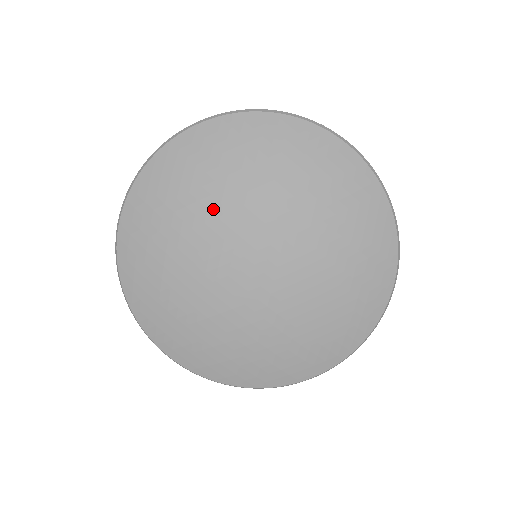
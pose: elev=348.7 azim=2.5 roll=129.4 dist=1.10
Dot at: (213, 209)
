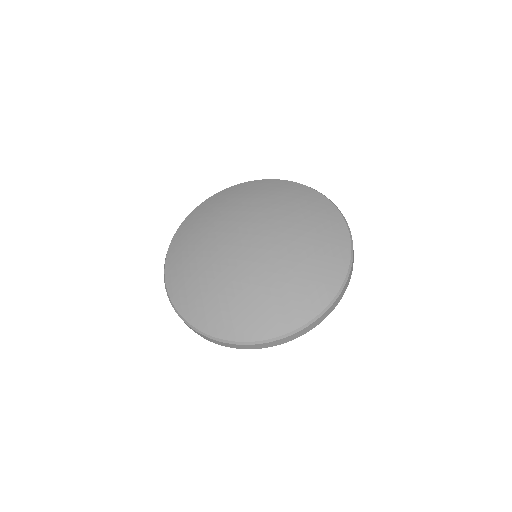
Dot at: (253, 208)
